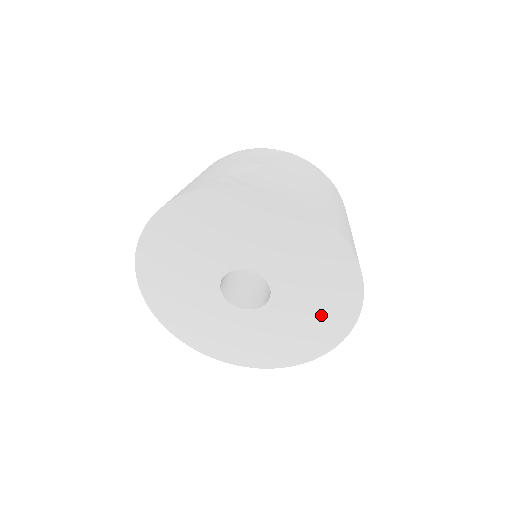
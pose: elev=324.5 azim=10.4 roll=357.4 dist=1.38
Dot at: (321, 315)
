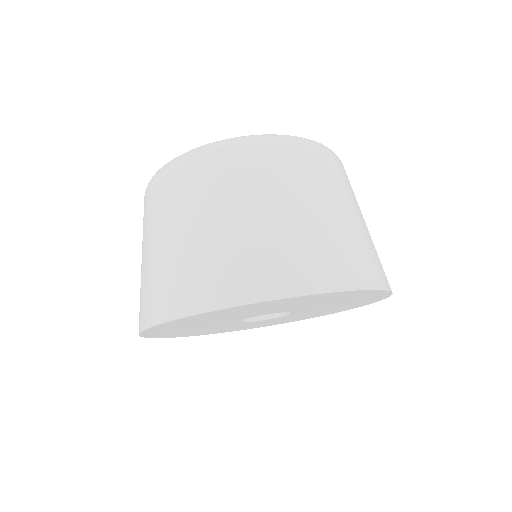
Dot at: occluded
